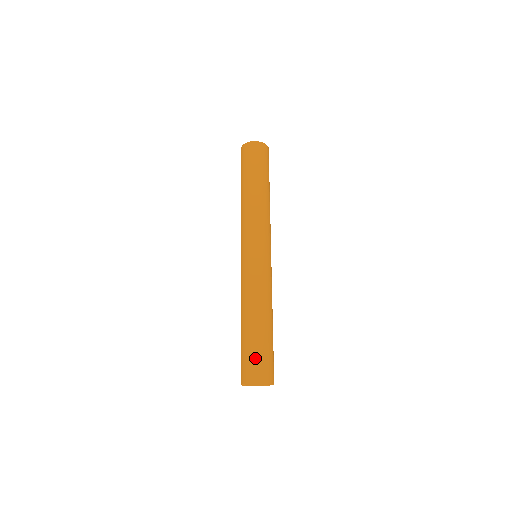
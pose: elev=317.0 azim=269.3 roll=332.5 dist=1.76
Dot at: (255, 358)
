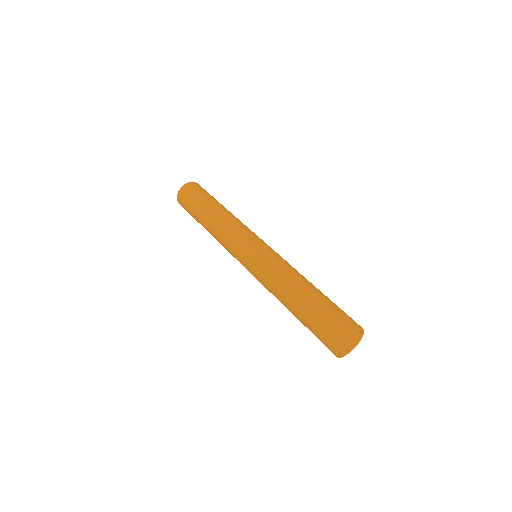
Dot at: (339, 310)
